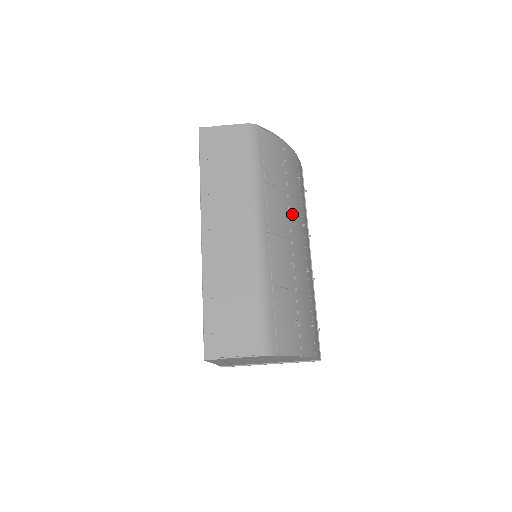
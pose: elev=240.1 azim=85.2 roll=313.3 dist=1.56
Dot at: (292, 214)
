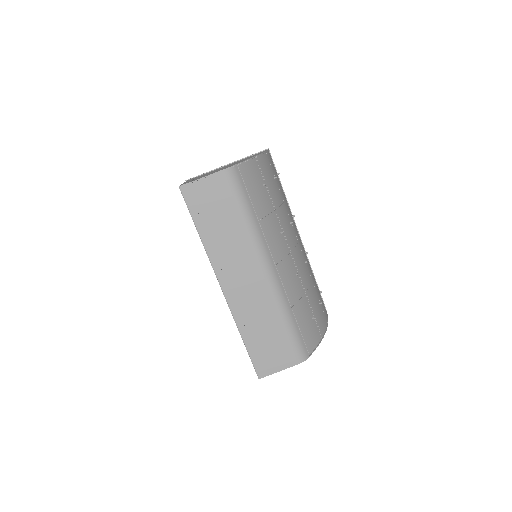
Dot at: (283, 226)
